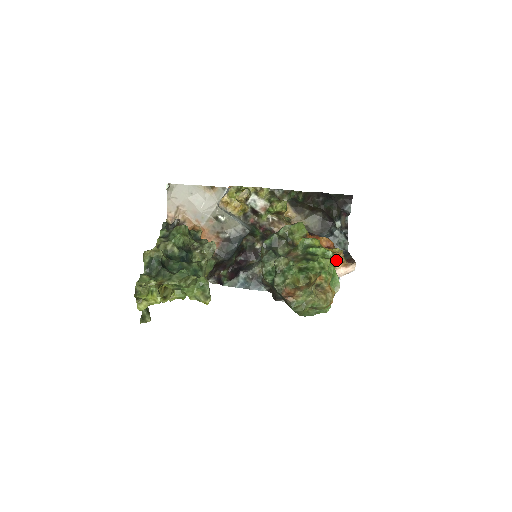
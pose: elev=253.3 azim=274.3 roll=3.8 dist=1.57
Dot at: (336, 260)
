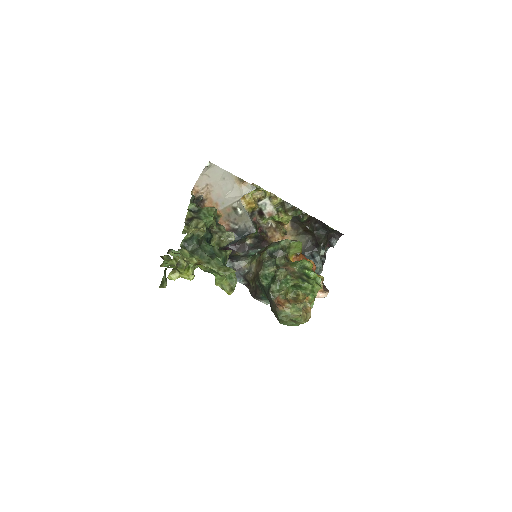
Dot at: occluded
